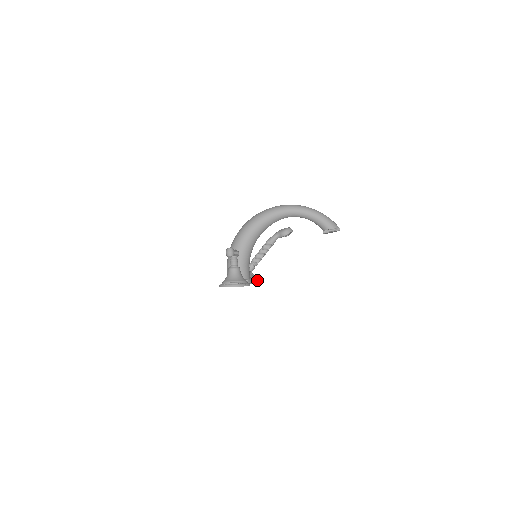
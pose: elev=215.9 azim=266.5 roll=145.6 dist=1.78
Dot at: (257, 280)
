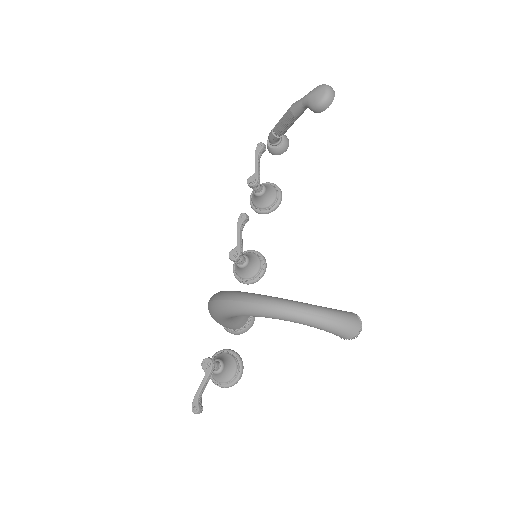
Dot at: (281, 199)
